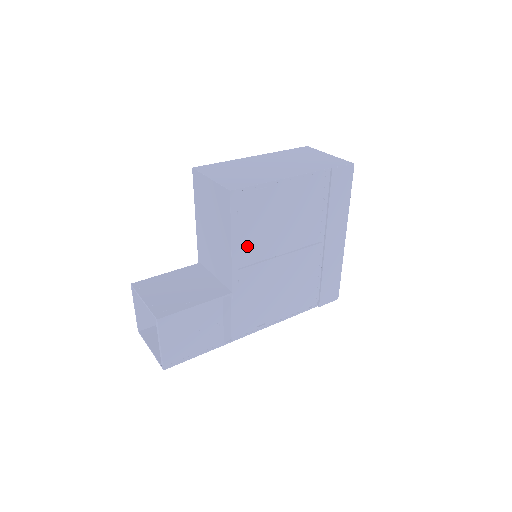
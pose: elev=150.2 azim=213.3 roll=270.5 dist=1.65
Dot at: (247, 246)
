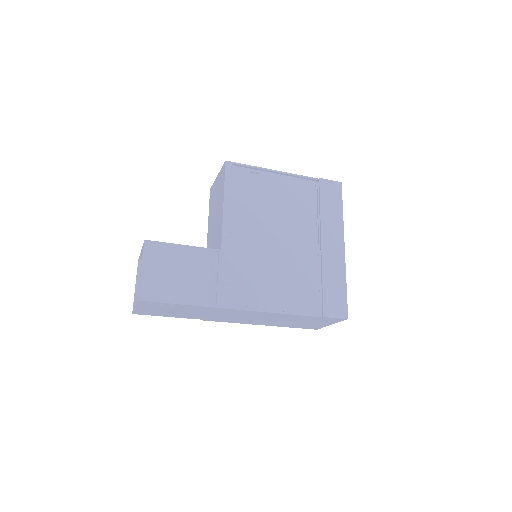
Dot at: (240, 216)
